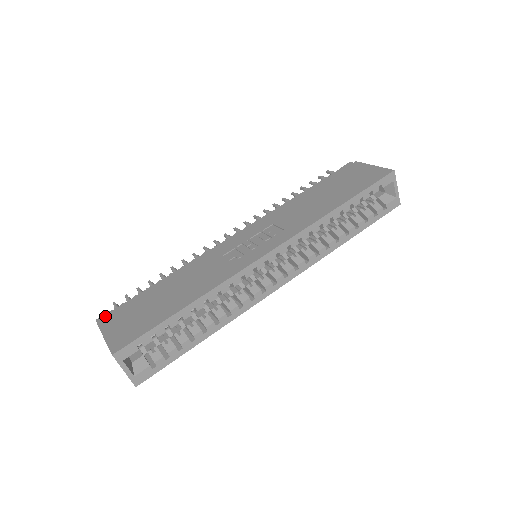
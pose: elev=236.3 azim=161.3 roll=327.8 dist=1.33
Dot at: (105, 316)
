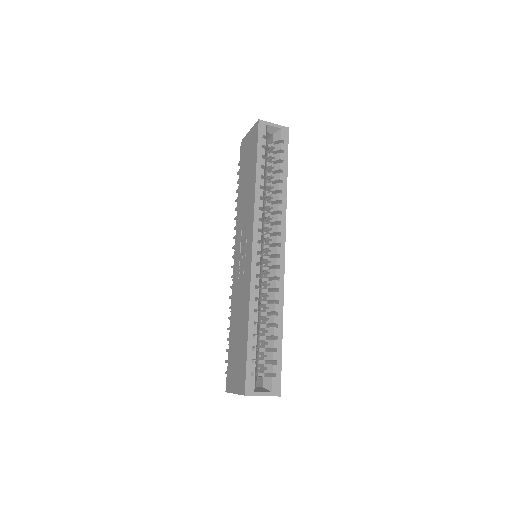
Dot at: occluded
